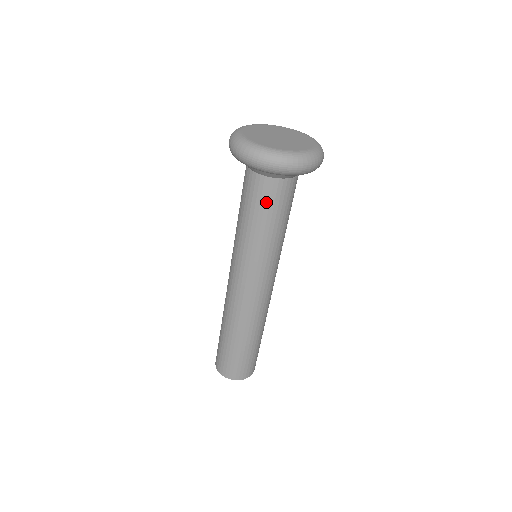
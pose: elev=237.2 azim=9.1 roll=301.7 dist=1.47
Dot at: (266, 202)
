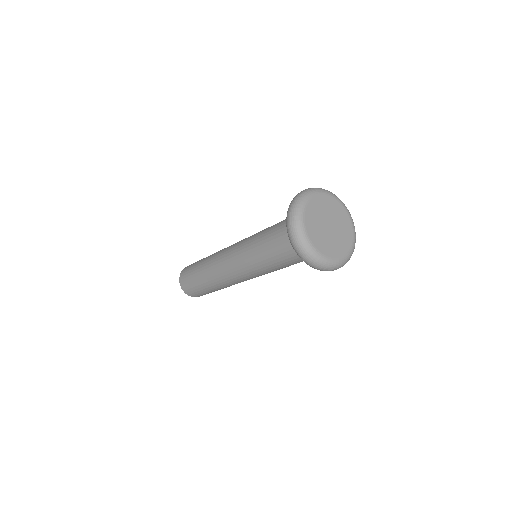
Dot at: (279, 246)
